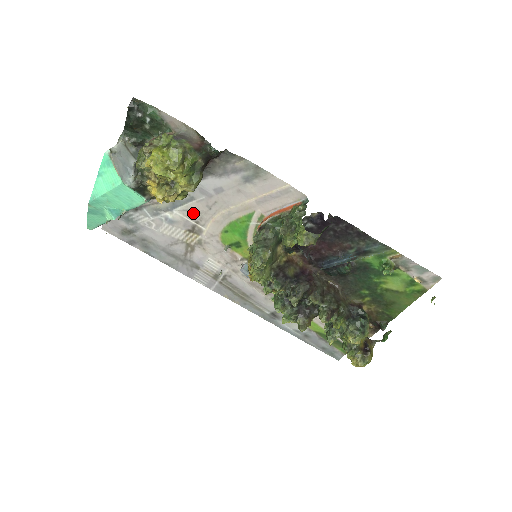
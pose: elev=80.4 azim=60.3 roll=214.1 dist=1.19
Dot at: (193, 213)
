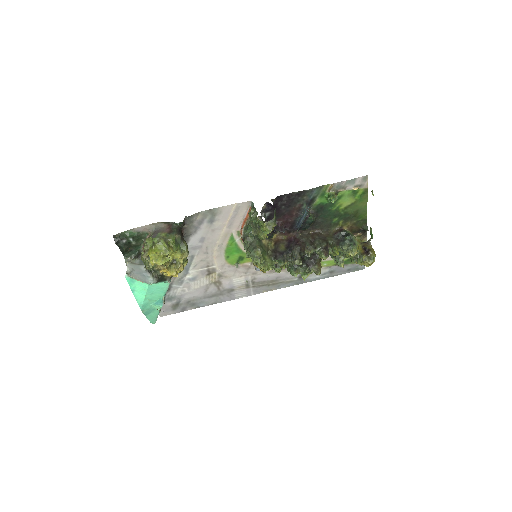
Dot at: (201, 264)
